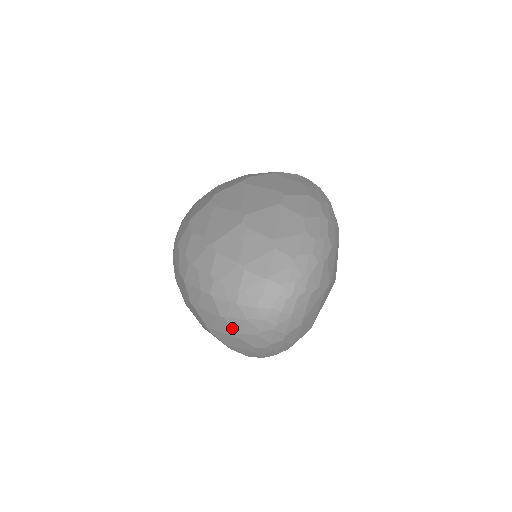
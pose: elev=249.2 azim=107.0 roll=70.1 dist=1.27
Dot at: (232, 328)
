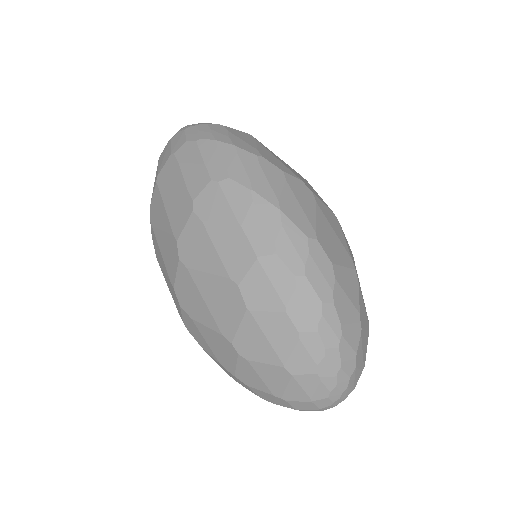
Dot at: occluded
